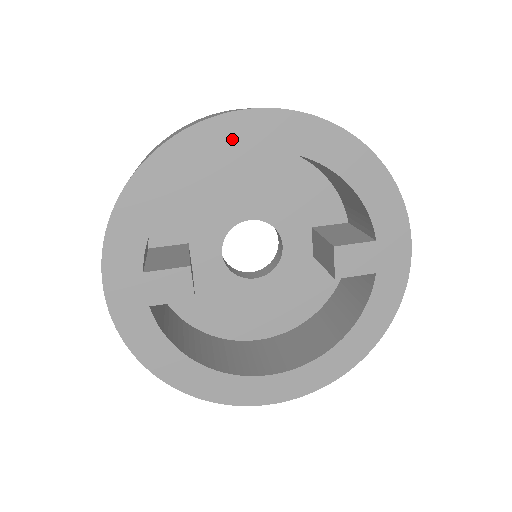
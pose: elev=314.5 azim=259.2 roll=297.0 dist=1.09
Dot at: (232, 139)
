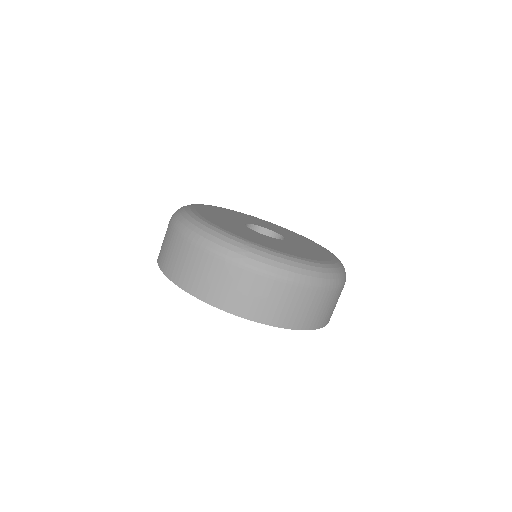
Dot at: occluded
